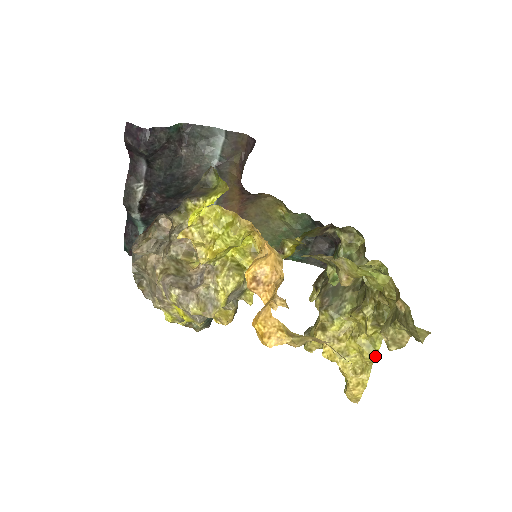
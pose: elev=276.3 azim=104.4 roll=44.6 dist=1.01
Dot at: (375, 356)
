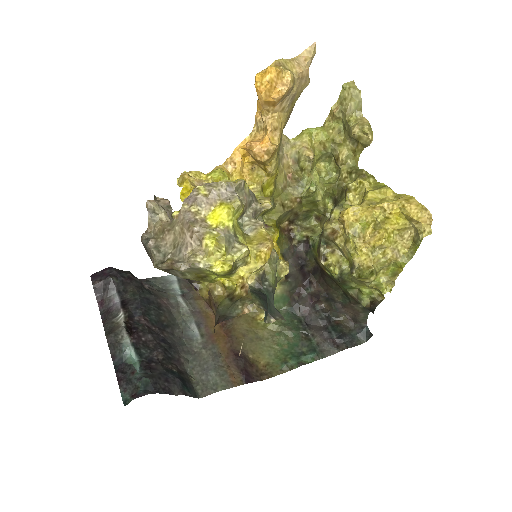
Dot at: (390, 188)
